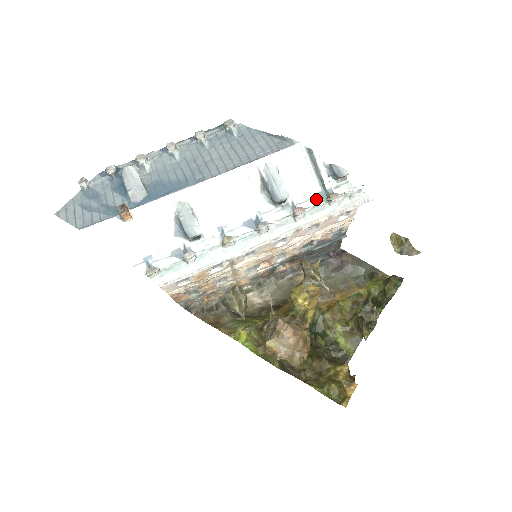
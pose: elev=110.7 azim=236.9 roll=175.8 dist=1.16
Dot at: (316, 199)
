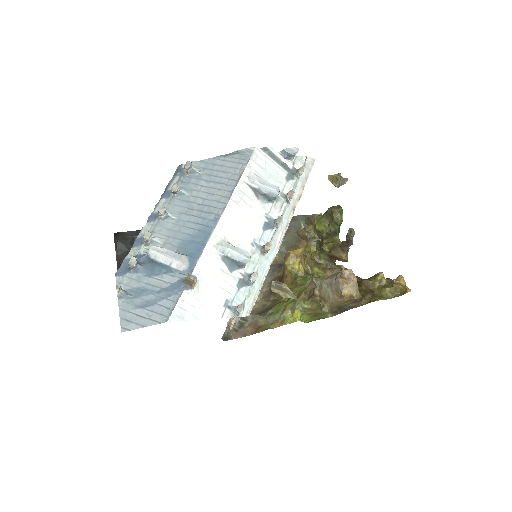
Dot at: (289, 180)
